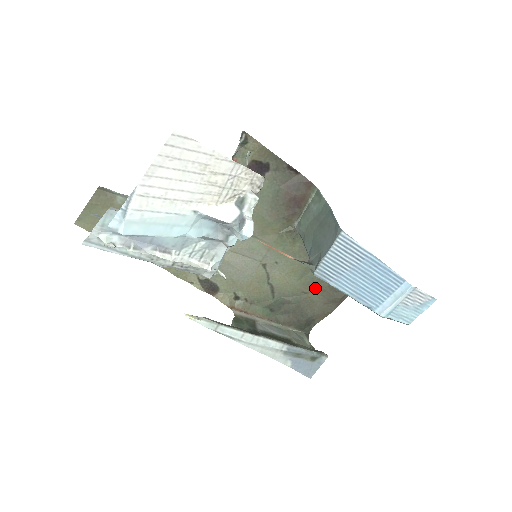
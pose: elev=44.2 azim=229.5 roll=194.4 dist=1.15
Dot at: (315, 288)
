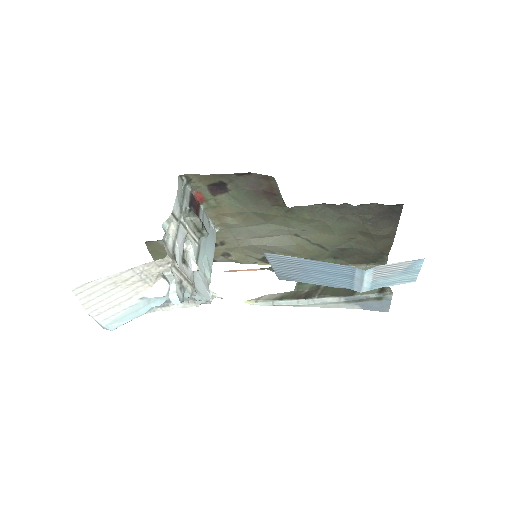
Dot at: (358, 233)
